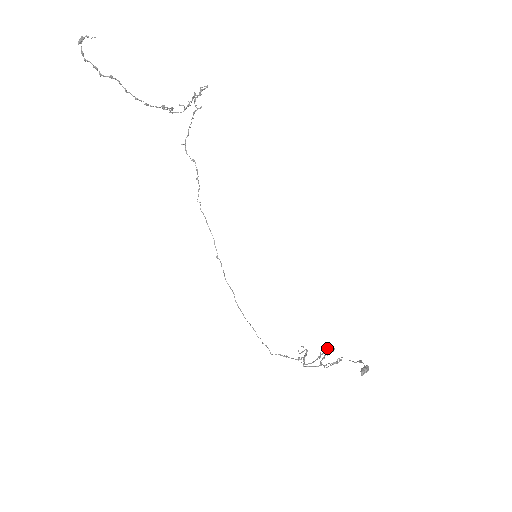
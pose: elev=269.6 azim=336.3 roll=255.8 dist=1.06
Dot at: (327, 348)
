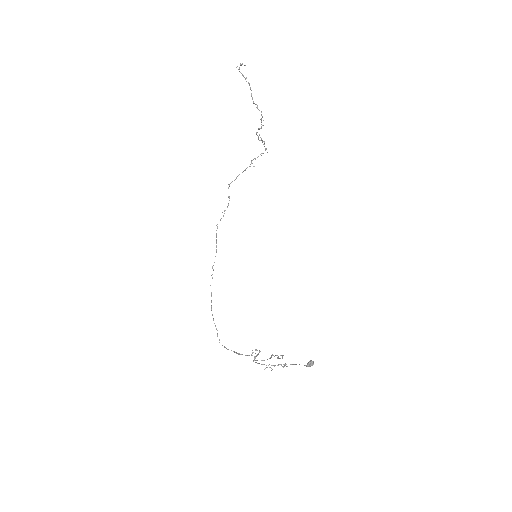
Dot at: occluded
